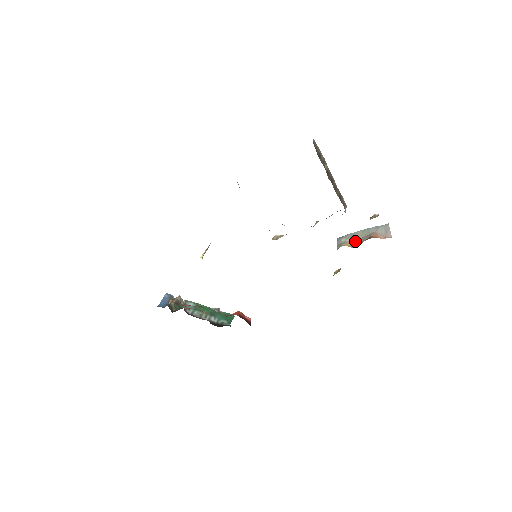
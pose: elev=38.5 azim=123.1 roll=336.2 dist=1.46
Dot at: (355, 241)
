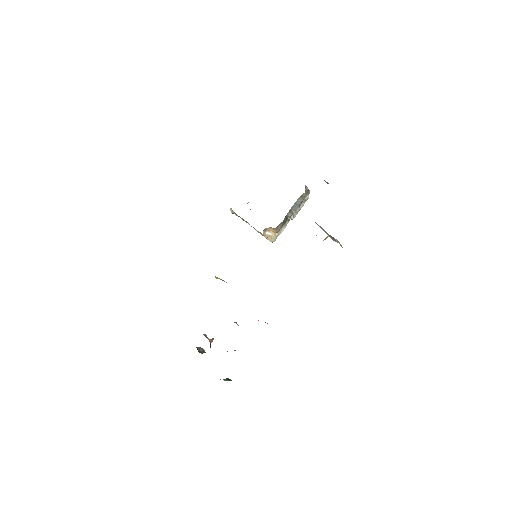
Dot at: occluded
